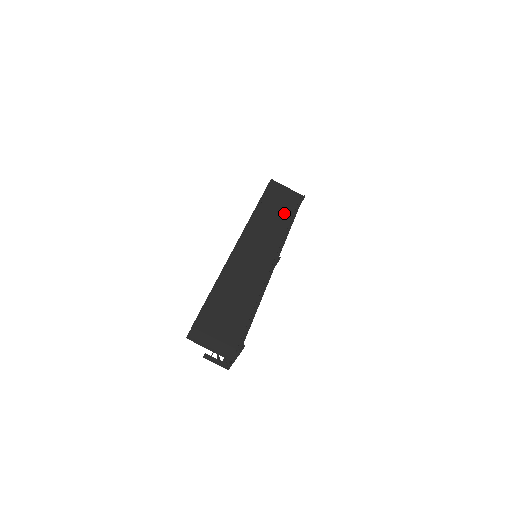
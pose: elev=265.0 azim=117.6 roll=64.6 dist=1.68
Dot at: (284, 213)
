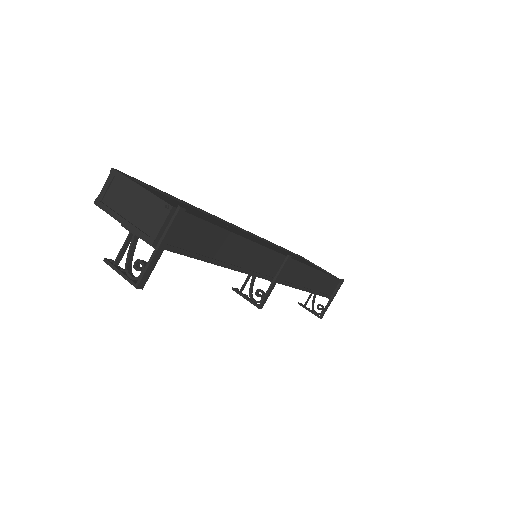
Dot at: occluded
